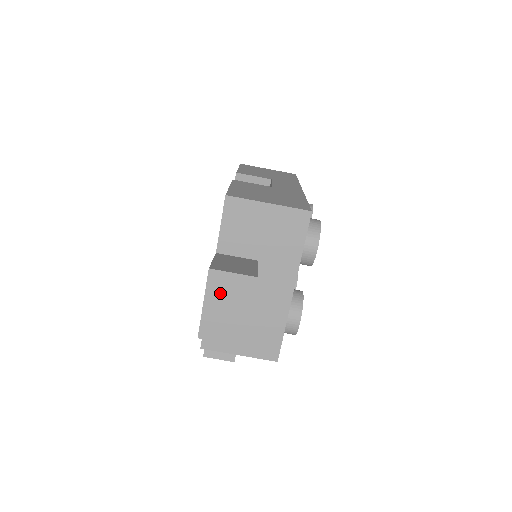
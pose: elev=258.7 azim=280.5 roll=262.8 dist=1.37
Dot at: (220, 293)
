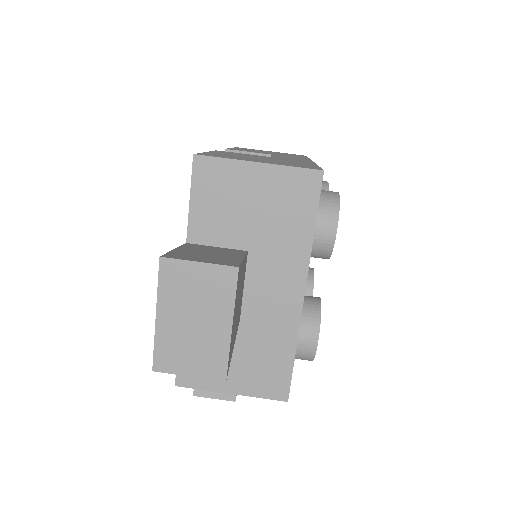
Dot at: (181, 296)
